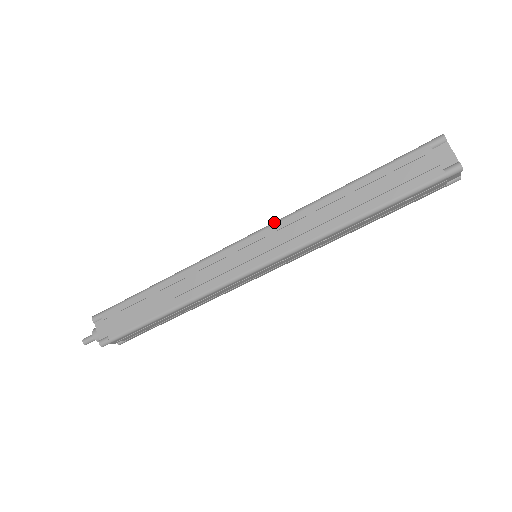
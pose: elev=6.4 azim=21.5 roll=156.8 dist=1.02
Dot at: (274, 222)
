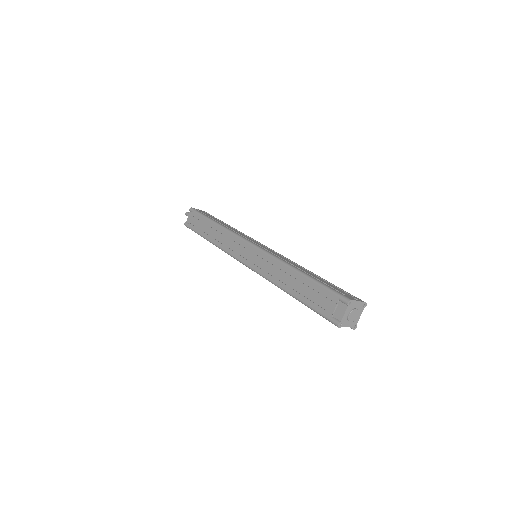
Dot at: (265, 251)
